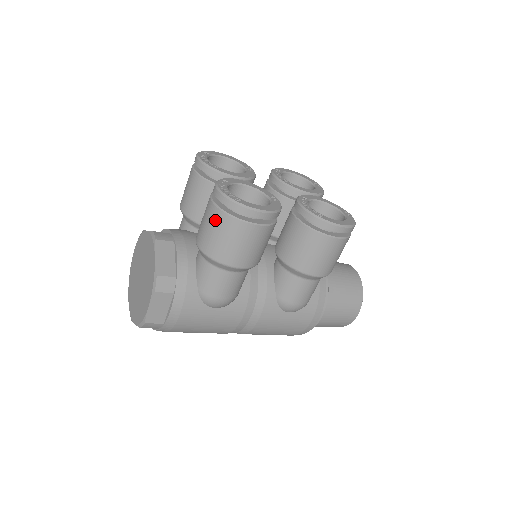
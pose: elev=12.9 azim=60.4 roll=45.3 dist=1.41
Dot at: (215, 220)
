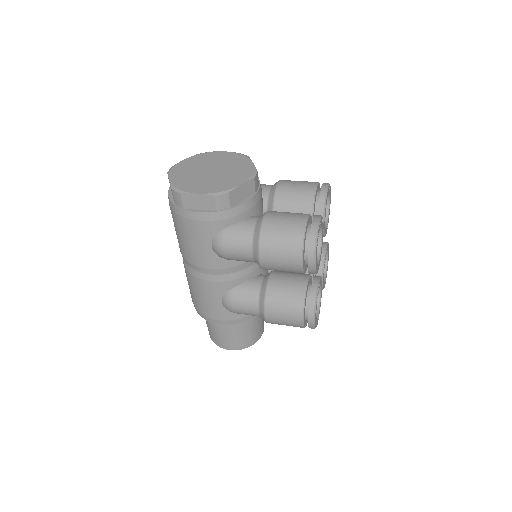
Dot at: (294, 228)
